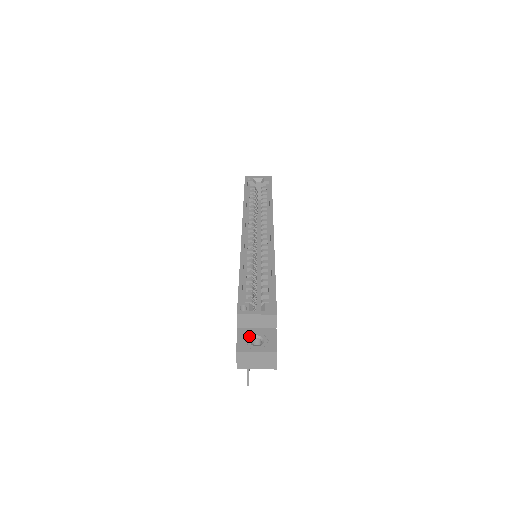
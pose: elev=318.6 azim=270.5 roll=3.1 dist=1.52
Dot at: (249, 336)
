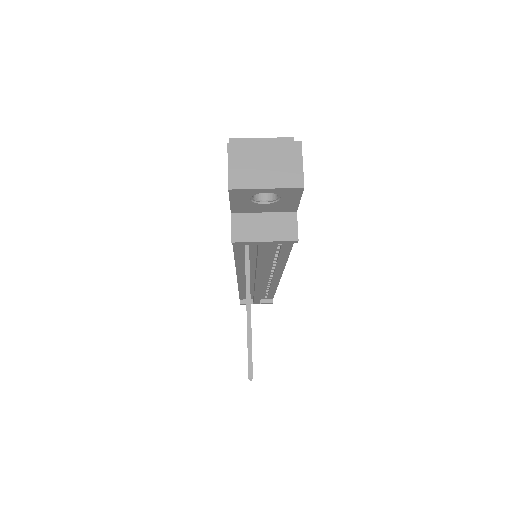
Dot at: occluded
